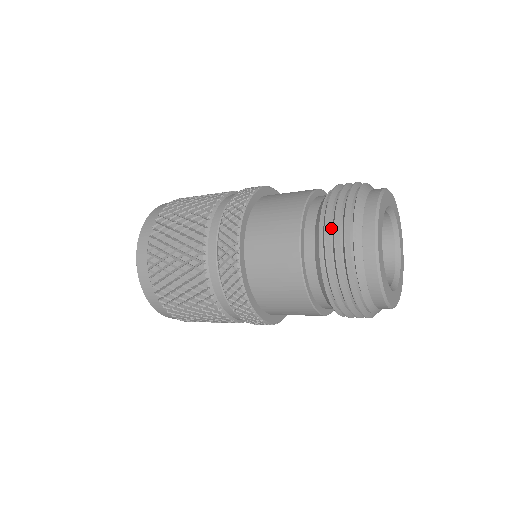
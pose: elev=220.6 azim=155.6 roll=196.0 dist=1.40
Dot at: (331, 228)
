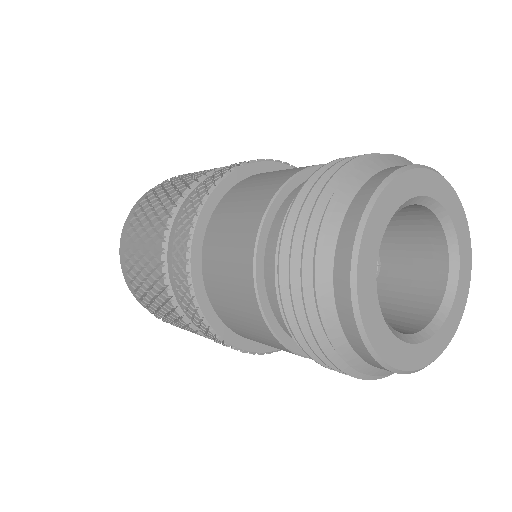
Dot at: occluded
